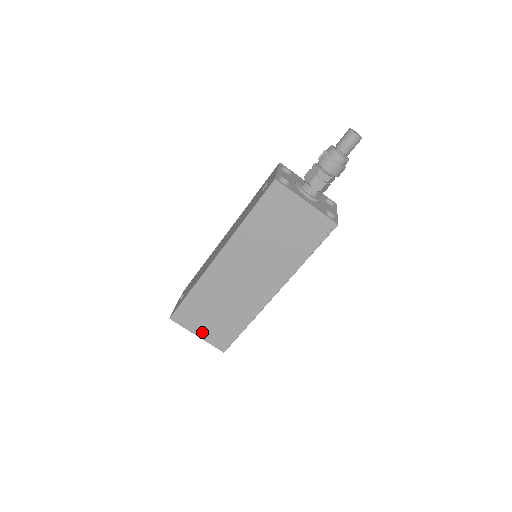
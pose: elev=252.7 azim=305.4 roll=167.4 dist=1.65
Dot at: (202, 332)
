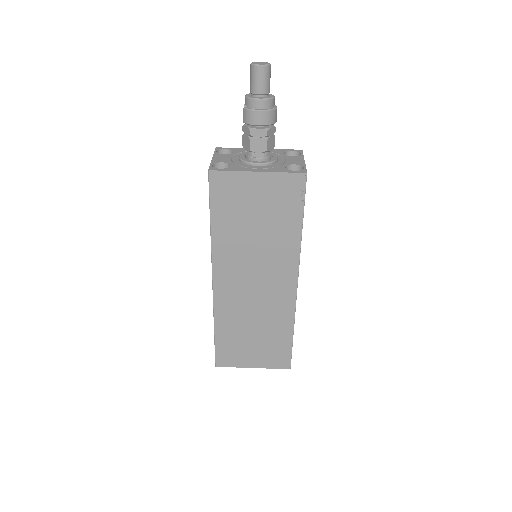
Dot at: (255, 362)
